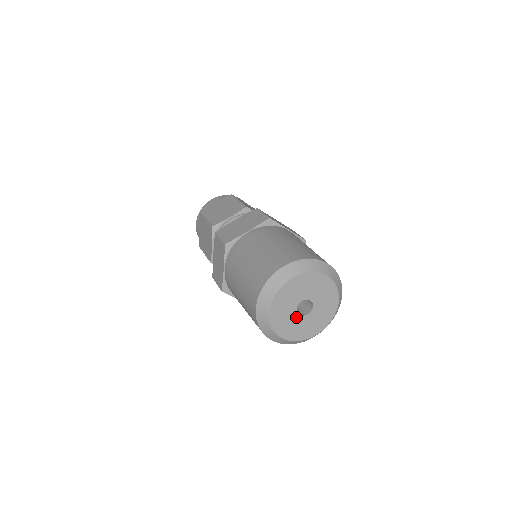
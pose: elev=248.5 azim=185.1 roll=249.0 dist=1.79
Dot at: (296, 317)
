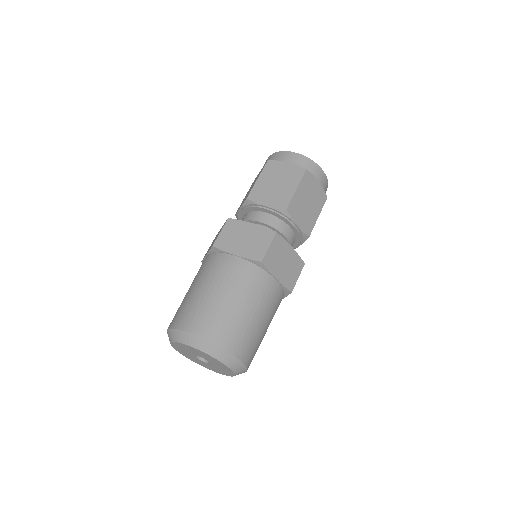
Dot at: (194, 356)
